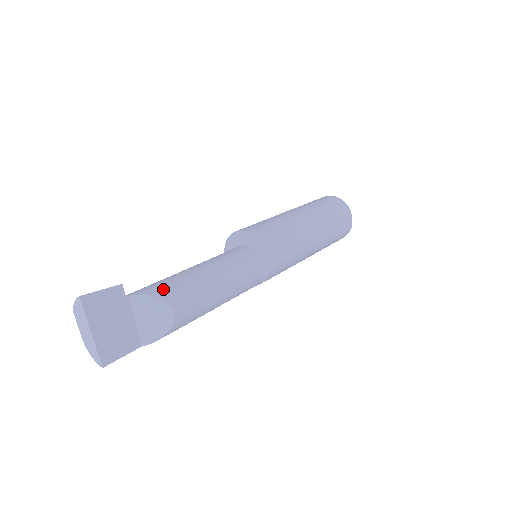
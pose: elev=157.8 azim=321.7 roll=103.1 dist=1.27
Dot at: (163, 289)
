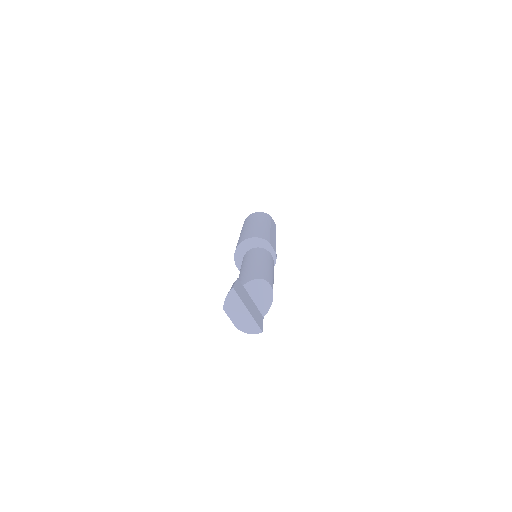
Dot at: (254, 275)
